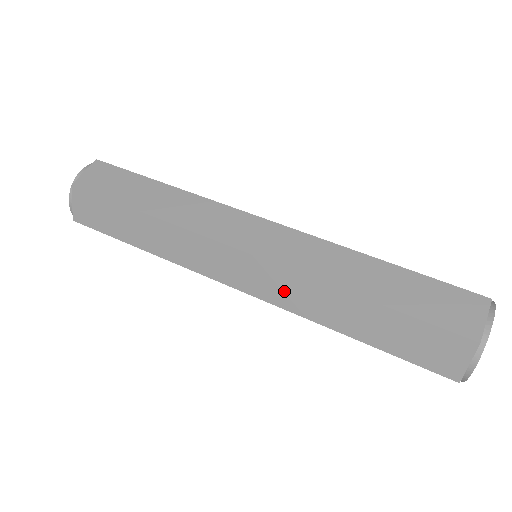
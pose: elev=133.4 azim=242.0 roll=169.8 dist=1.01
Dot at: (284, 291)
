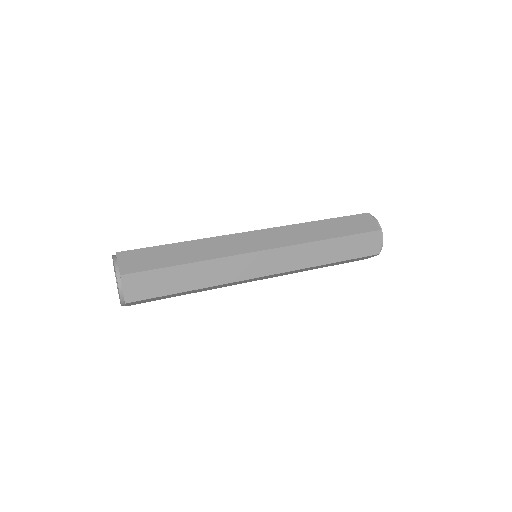
Dot at: (293, 259)
